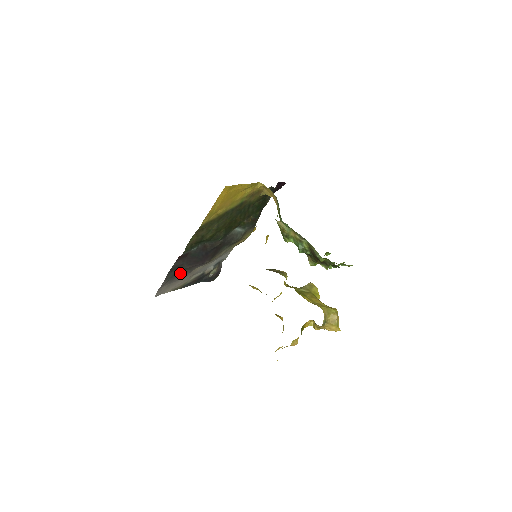
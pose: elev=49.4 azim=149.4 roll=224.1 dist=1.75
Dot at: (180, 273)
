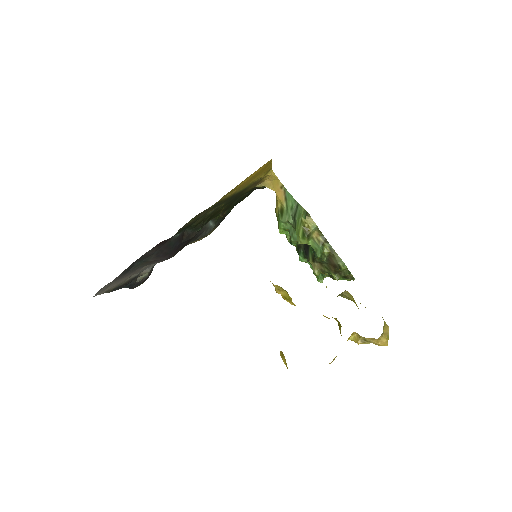
Dot at: (135, 267)
